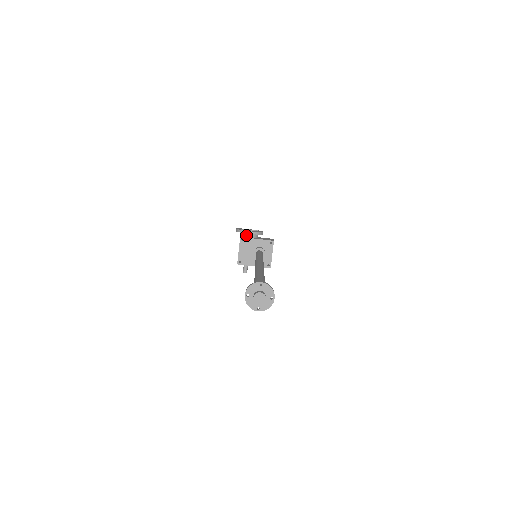
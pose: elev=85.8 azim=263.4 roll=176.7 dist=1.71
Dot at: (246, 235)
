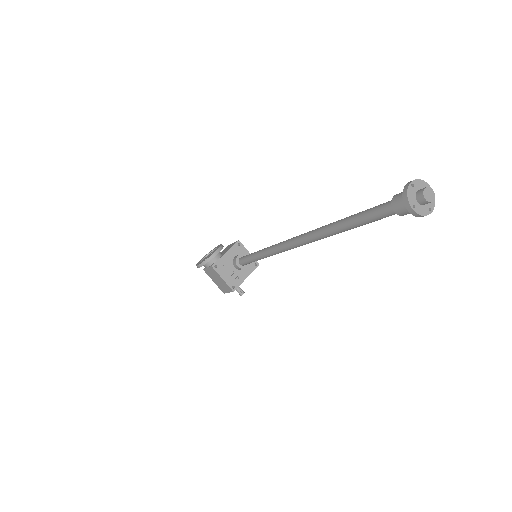
Dot at: (213, 260)
